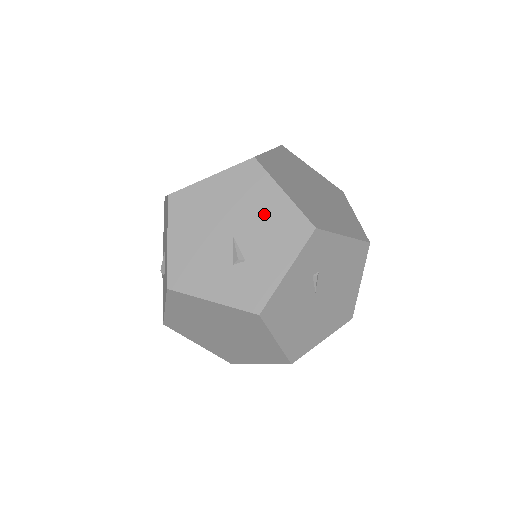
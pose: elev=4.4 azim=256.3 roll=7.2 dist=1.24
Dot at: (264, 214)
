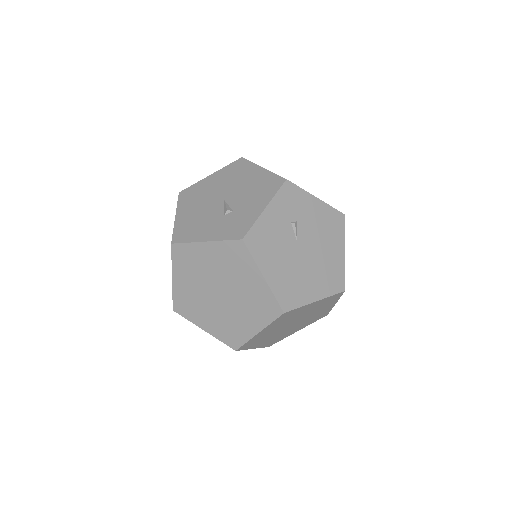
Dot at: (248, 183)
